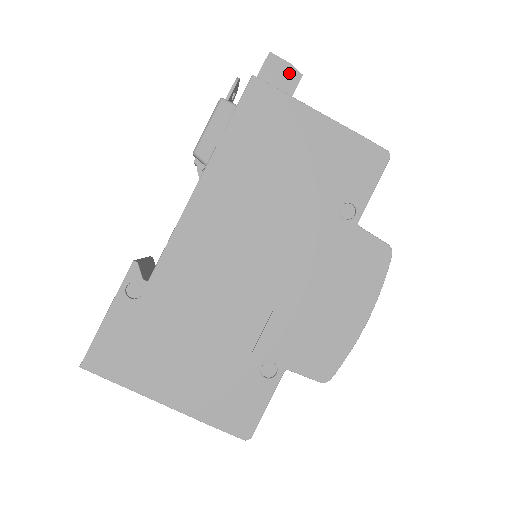
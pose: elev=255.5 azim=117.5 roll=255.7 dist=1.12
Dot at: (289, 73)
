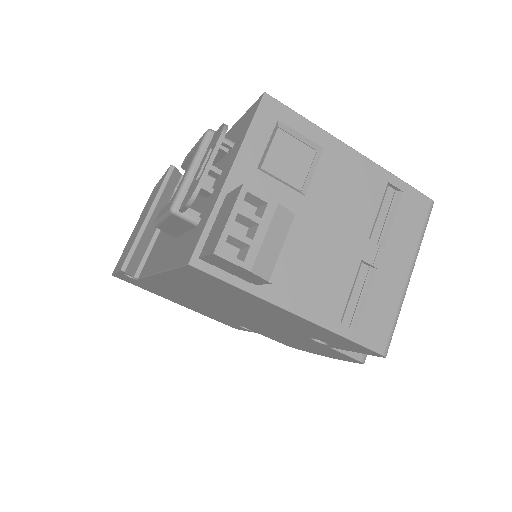
Dot at: (249, 275)
